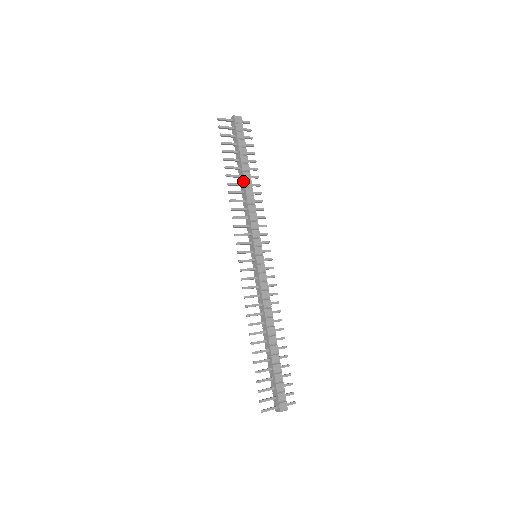
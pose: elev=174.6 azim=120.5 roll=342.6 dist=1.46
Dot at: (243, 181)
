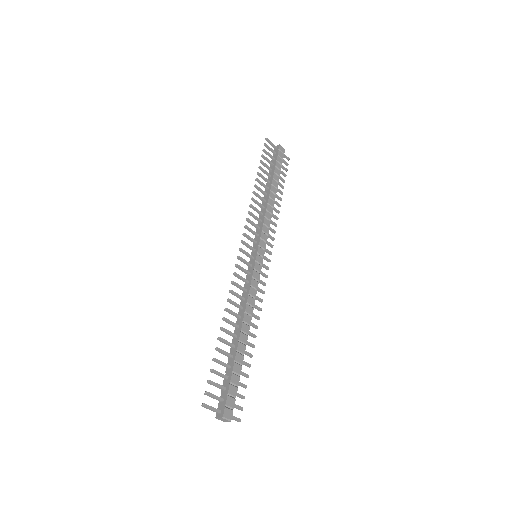
Dot at: (269, 192)
